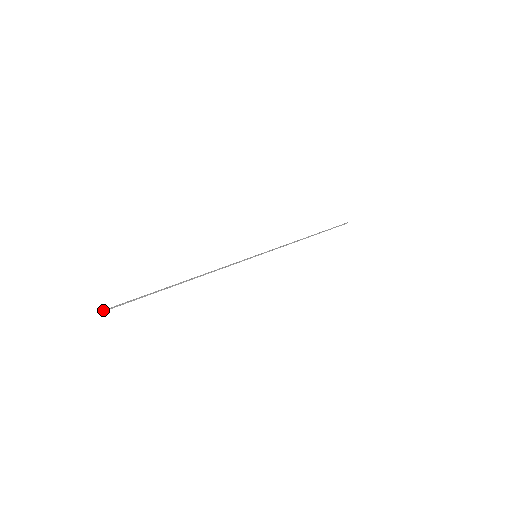
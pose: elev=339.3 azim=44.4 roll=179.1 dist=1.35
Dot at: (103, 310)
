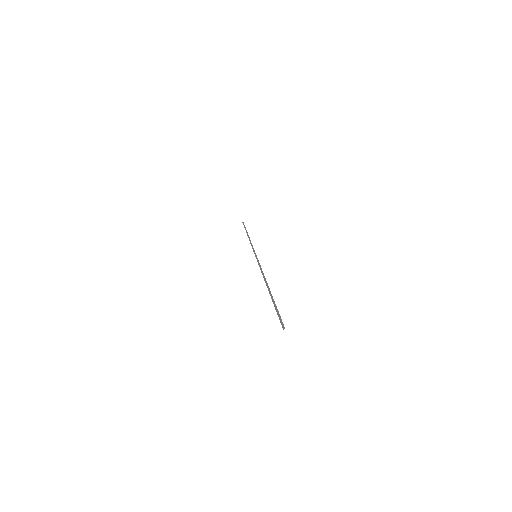
Dot at: occluded
